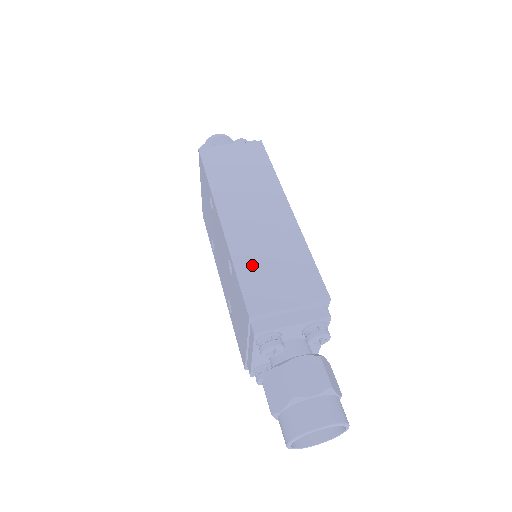
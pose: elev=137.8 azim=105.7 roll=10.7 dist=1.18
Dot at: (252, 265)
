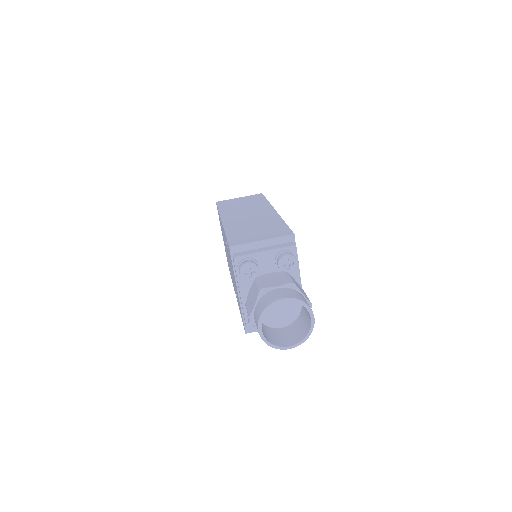
Dot at: (238, 231)
